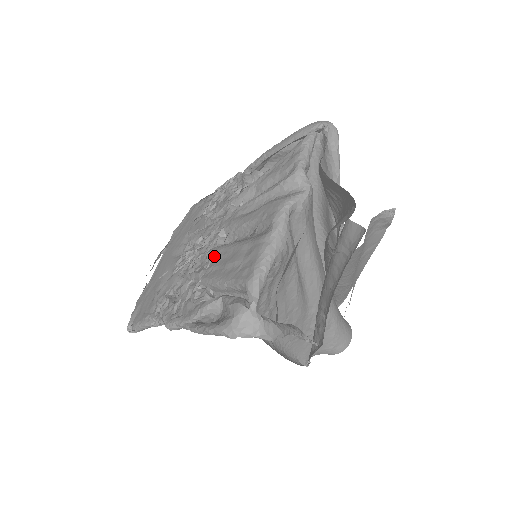
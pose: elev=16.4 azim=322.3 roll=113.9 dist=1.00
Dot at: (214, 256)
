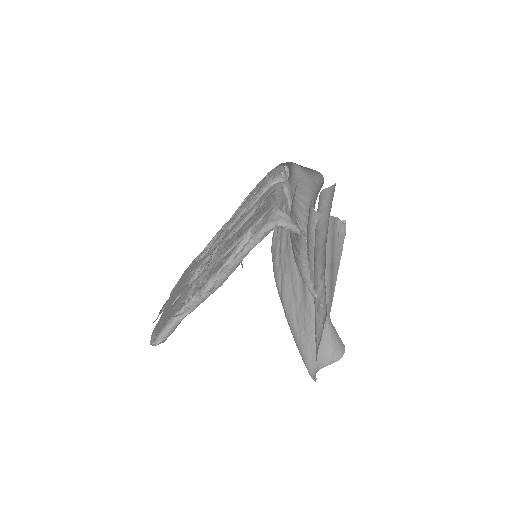
Dot at: (228, 241)
